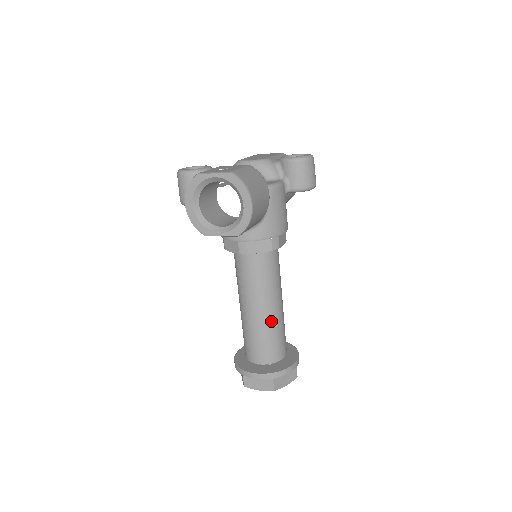
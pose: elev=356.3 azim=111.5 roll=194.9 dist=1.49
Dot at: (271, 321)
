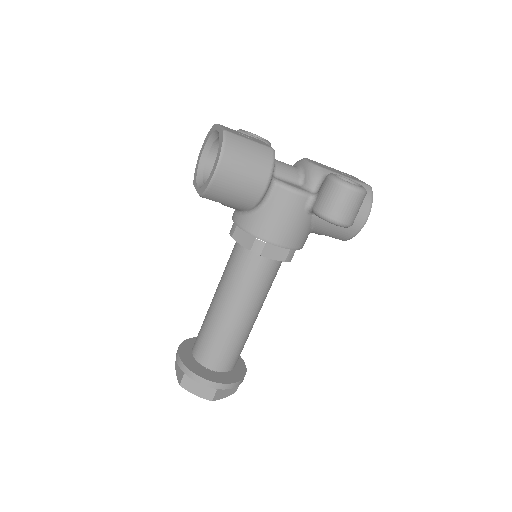
Dot at: (220, 322)
